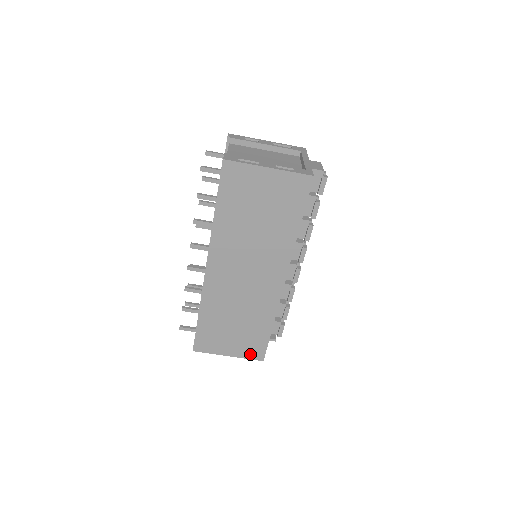
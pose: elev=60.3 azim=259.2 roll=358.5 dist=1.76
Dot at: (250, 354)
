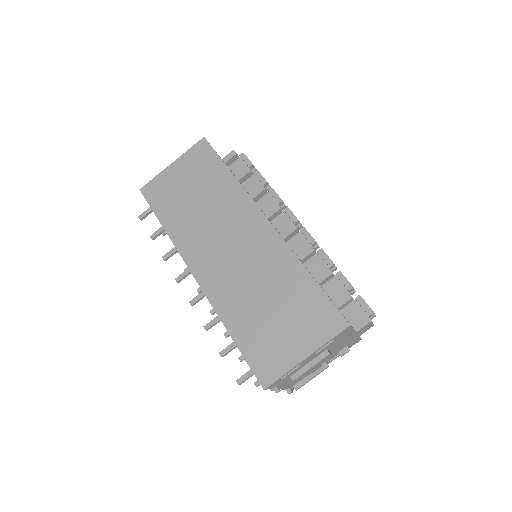
Dot at: (326, 331)
